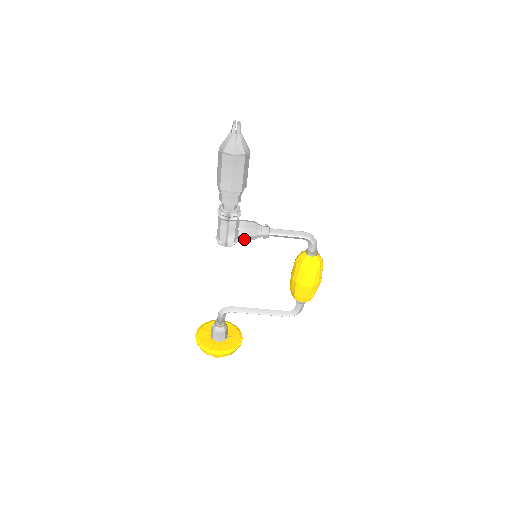
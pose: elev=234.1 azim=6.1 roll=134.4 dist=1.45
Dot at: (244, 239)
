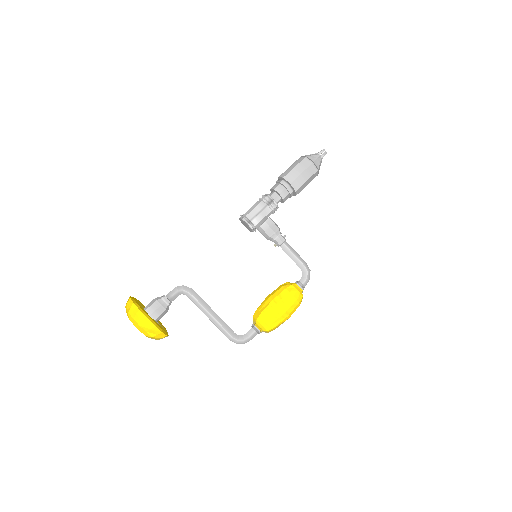
Dot at: (264, 230)
